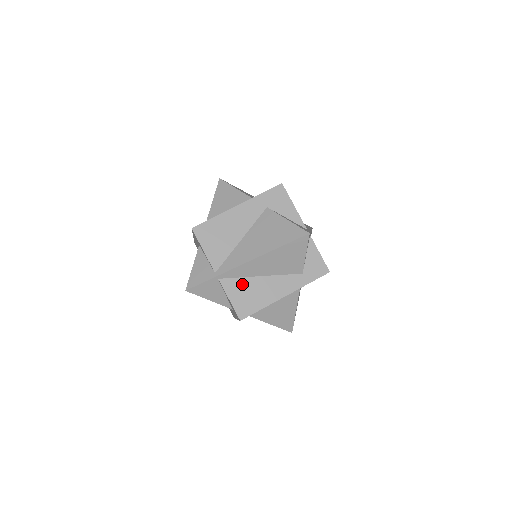
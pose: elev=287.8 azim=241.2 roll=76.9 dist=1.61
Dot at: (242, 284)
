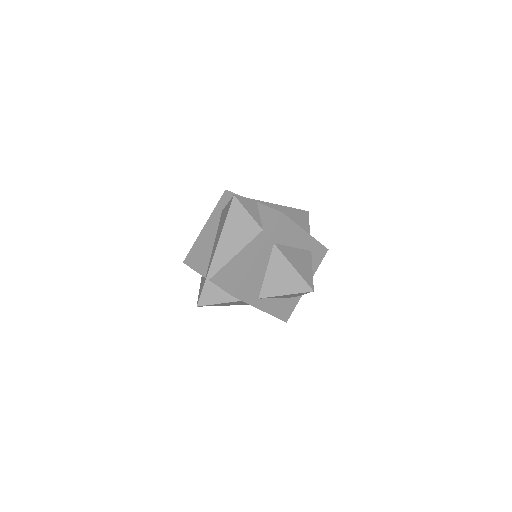
Dot at: (225, 271)
